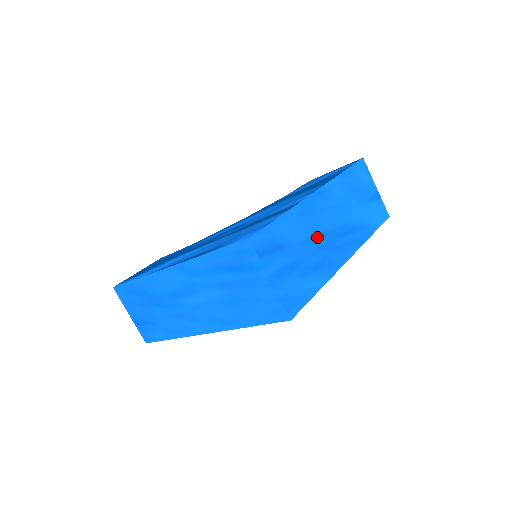
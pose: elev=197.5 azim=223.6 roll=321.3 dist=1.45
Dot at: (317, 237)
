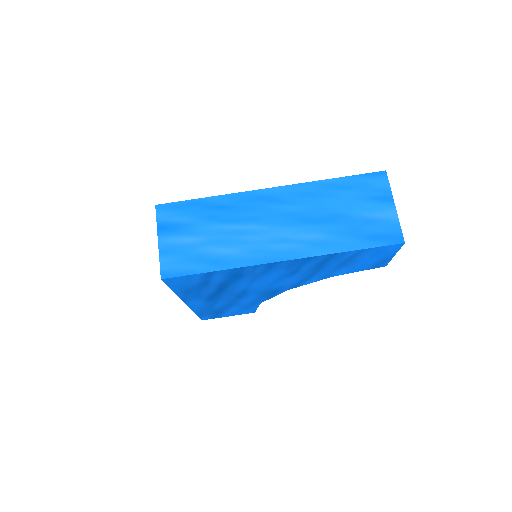
Dot at: (243, 227)
